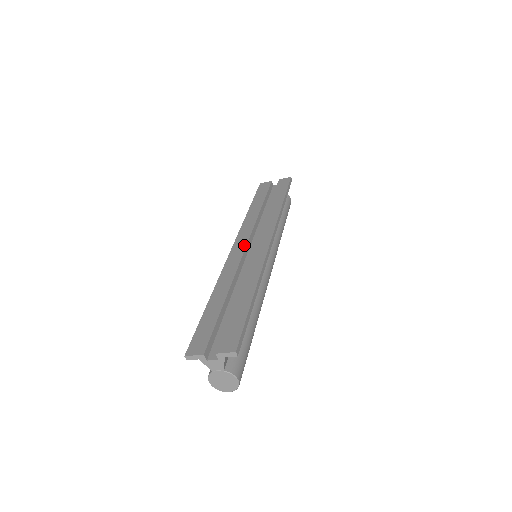
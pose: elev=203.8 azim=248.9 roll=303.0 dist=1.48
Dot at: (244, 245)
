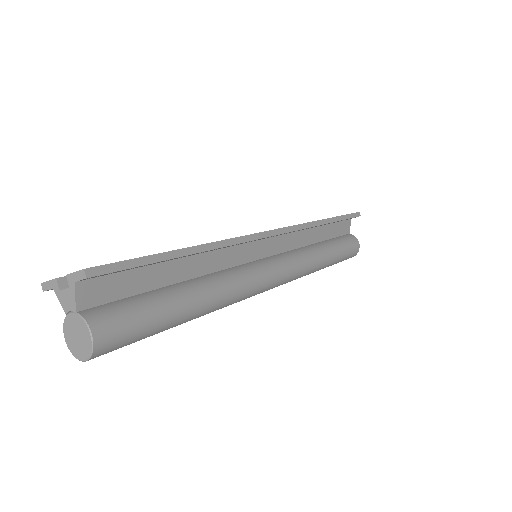
Dot at: occluded
